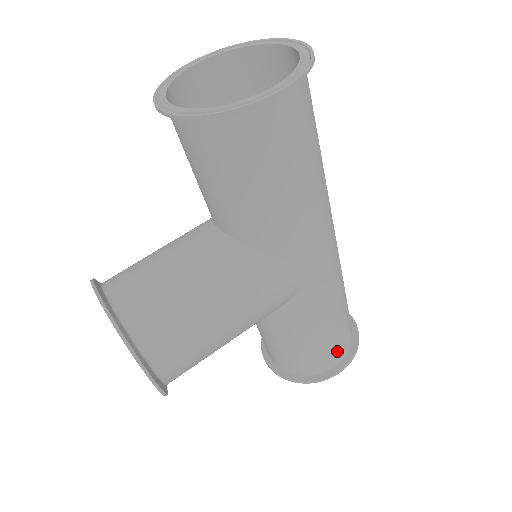
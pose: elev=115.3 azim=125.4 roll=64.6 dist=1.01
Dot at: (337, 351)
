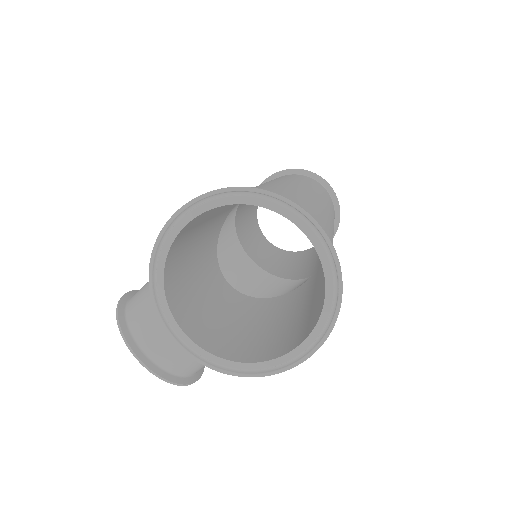
Dot at: occluded
